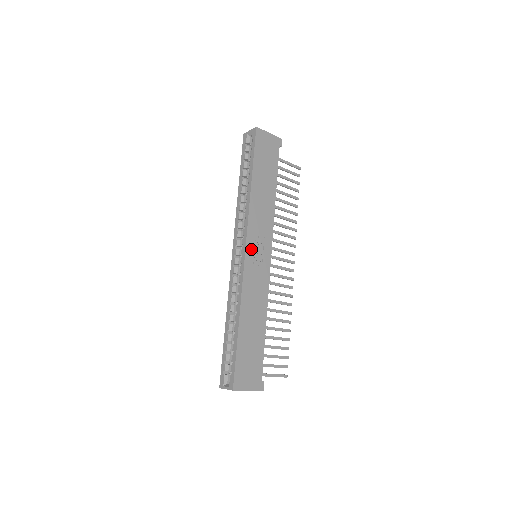
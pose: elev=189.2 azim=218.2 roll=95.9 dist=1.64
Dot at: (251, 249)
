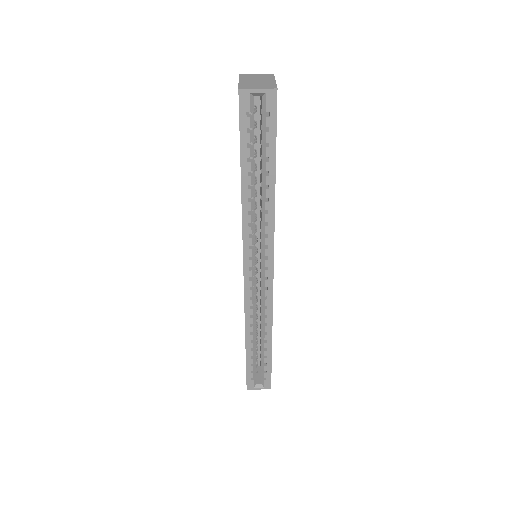
Dot at: occluded
